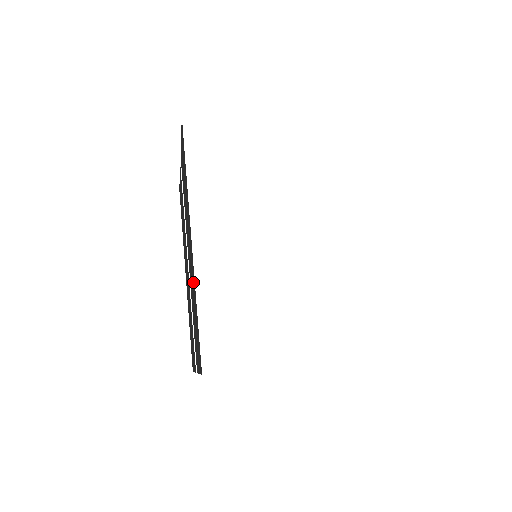
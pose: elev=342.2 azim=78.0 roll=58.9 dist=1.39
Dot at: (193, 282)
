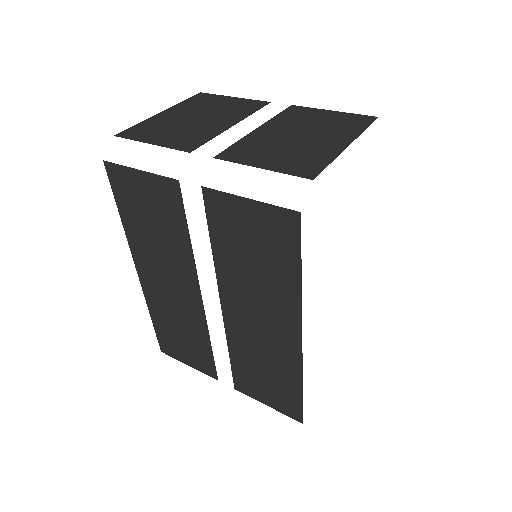
Dot at: (282, 361)
